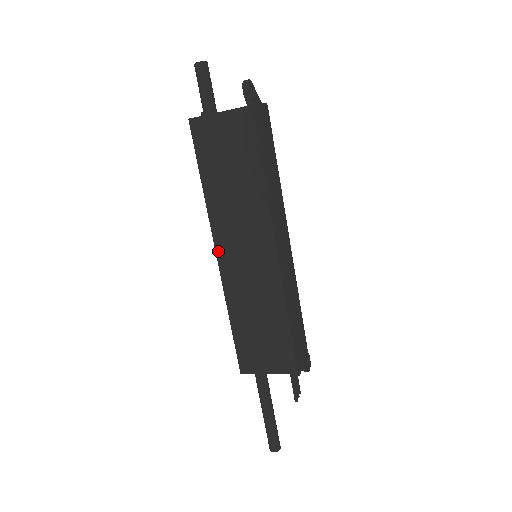
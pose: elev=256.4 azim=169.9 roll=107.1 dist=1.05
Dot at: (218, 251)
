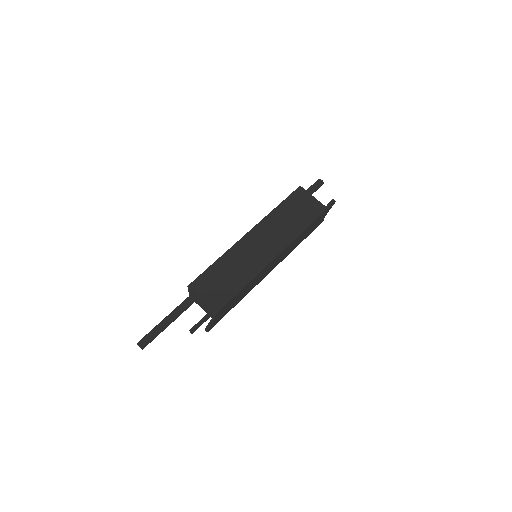
Dot at: (250, 232)
